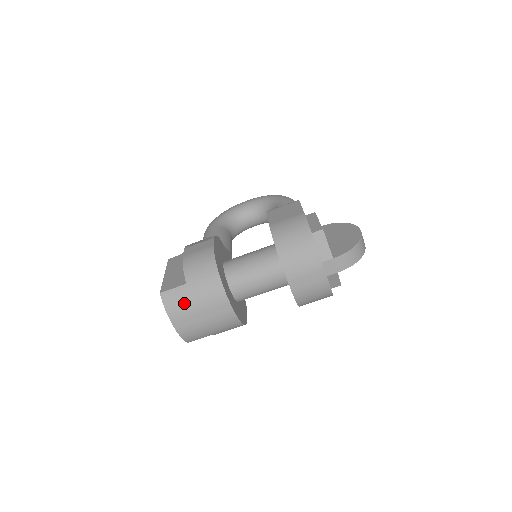
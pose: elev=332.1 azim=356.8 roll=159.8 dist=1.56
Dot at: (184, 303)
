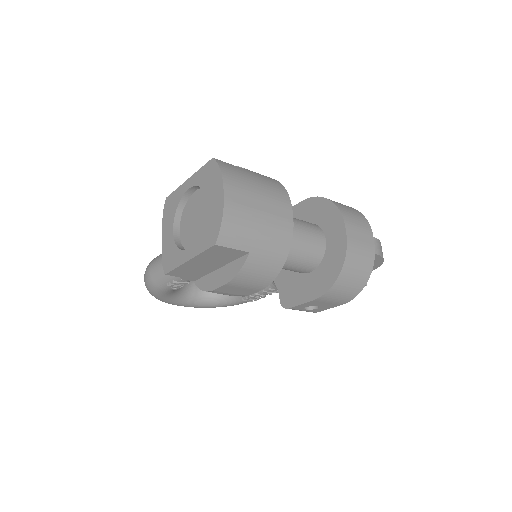
Dot at: (244, 178)
